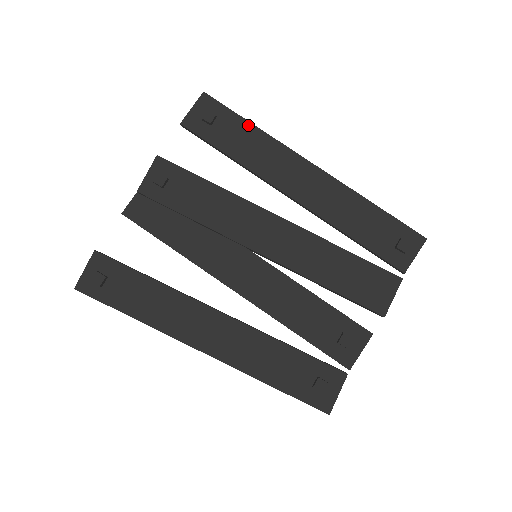
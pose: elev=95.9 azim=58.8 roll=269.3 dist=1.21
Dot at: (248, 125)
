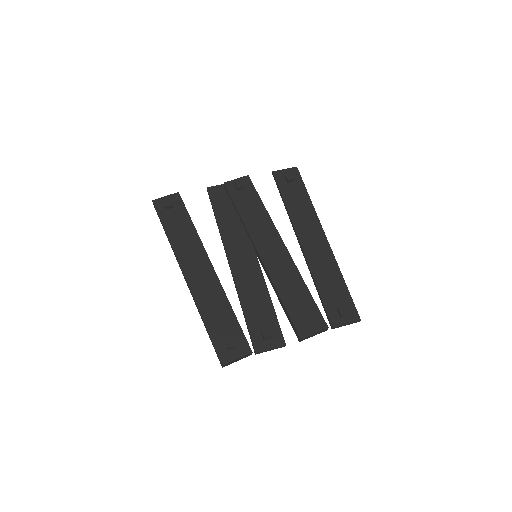
Dot at: (307, 195)
